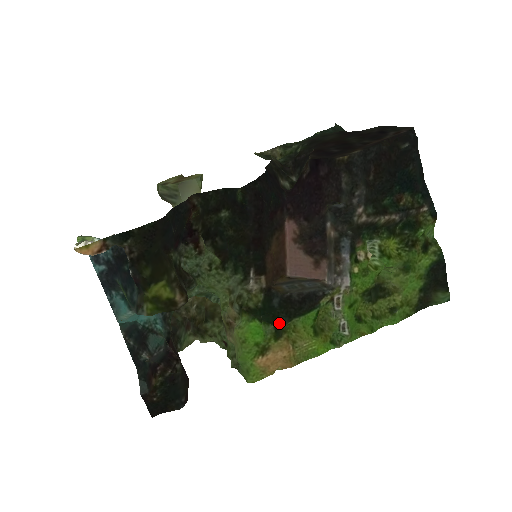
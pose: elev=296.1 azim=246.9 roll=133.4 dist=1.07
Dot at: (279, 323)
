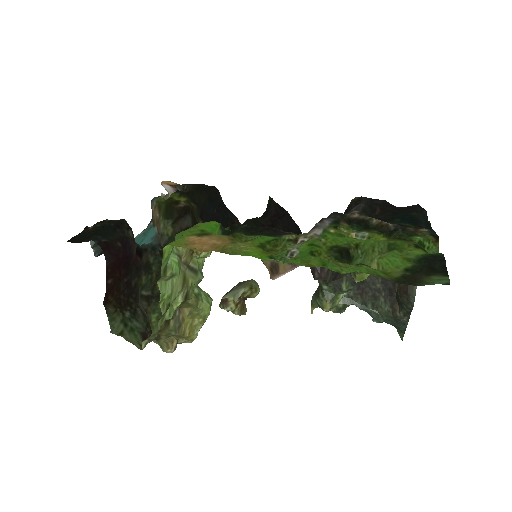
Dot at: (235, 232)
